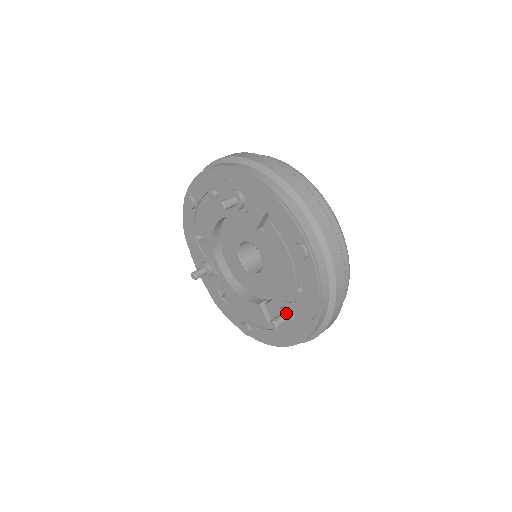
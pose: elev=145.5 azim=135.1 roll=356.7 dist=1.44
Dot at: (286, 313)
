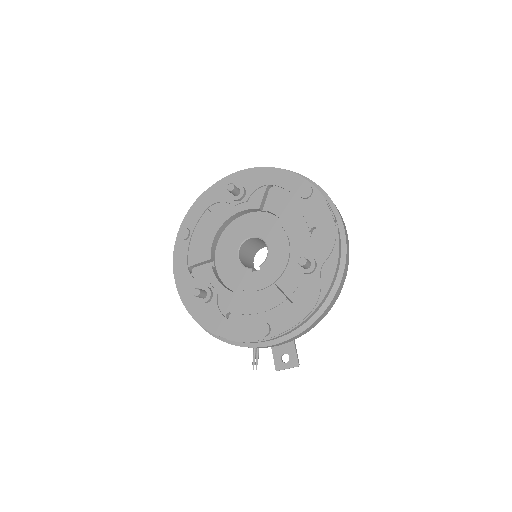
Dot at: (307, 258)
